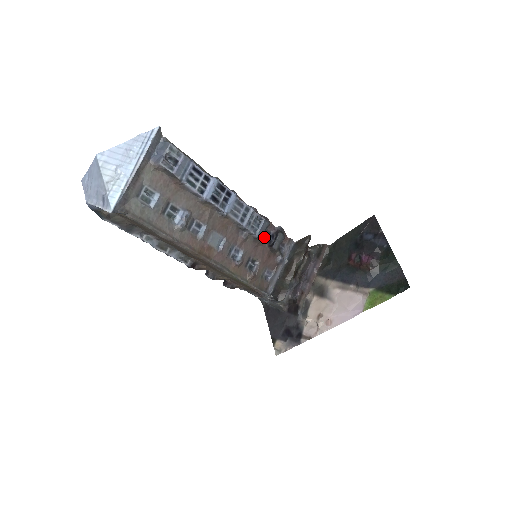
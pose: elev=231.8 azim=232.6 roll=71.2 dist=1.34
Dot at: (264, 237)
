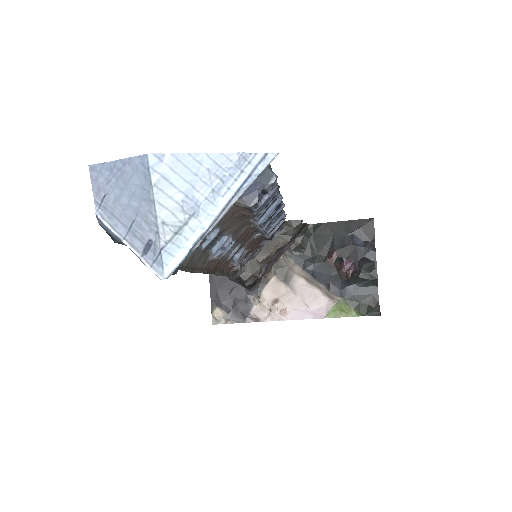
Dot at: occluded
